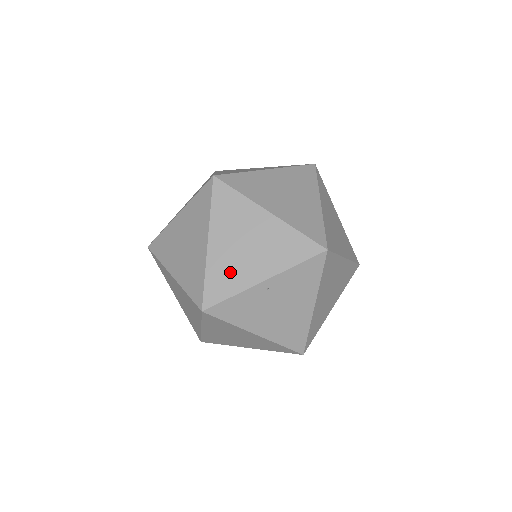
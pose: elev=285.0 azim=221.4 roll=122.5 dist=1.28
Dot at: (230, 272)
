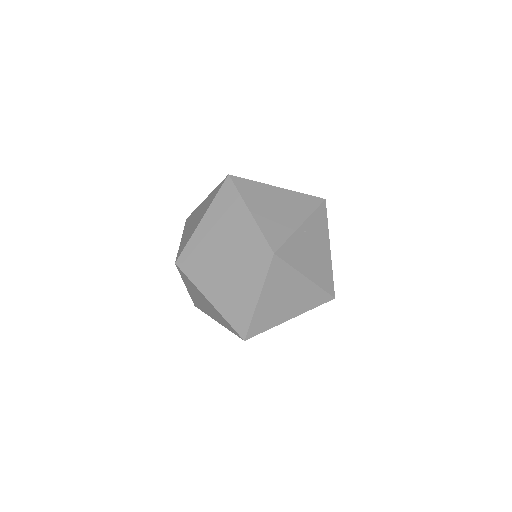
Dot at: (277, 225)
